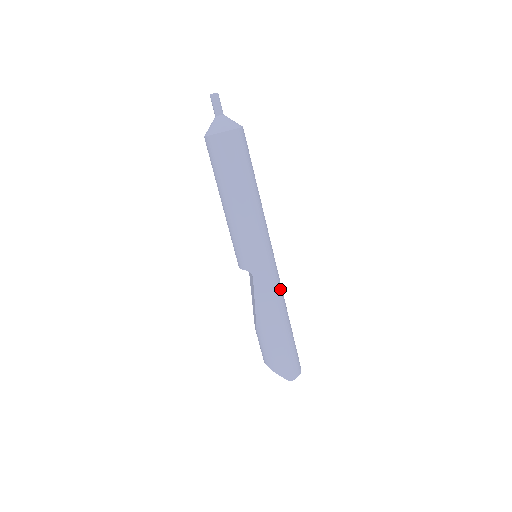
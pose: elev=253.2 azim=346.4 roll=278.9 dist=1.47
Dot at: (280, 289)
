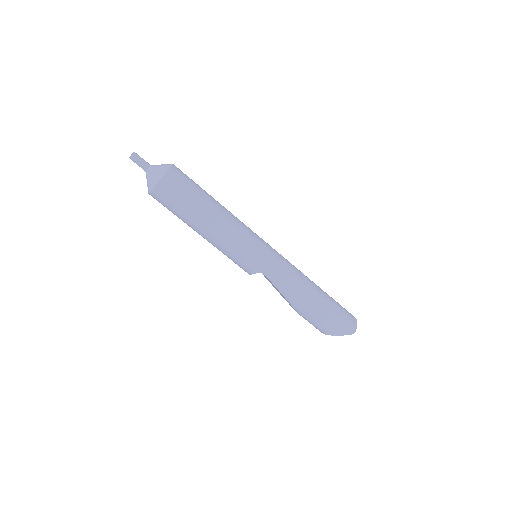
Dot at: (293, 268)
